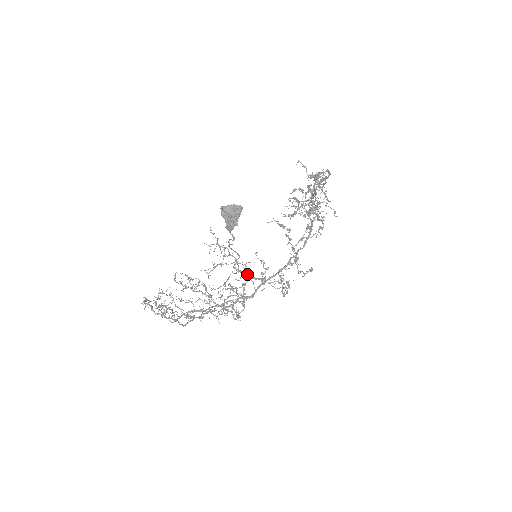
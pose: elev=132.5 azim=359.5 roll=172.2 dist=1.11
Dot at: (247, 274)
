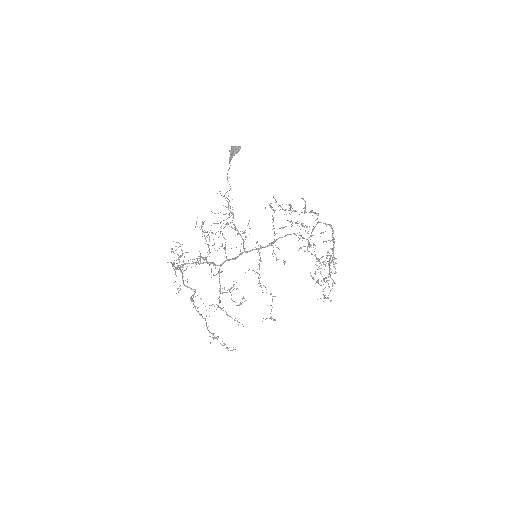
Dot at: occluded
